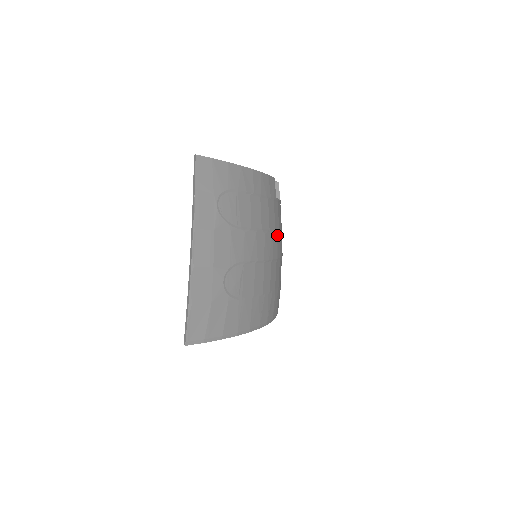
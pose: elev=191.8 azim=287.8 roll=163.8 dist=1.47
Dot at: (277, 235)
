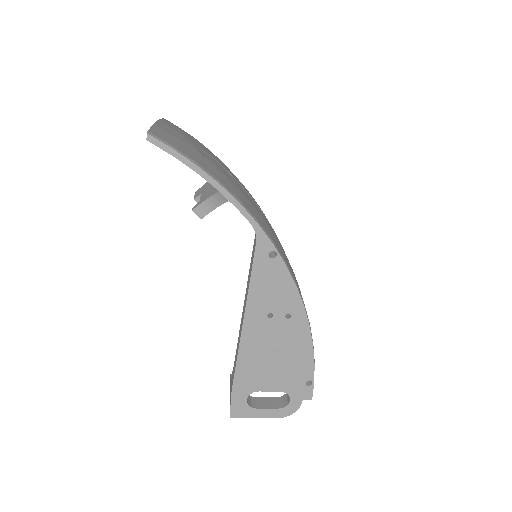
Dot at: occluded
